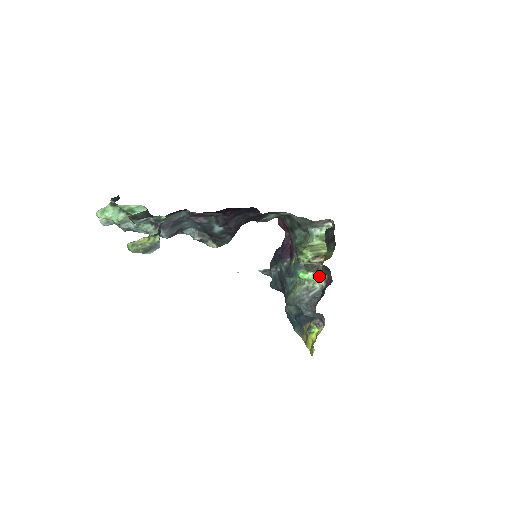
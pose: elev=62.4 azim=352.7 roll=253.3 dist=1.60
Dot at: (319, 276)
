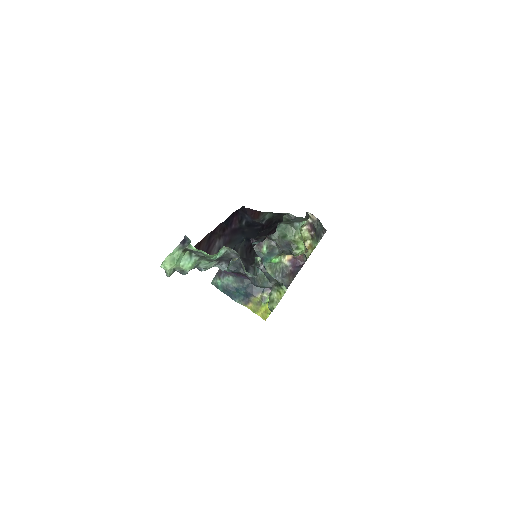
Dot at: (284, 257)
